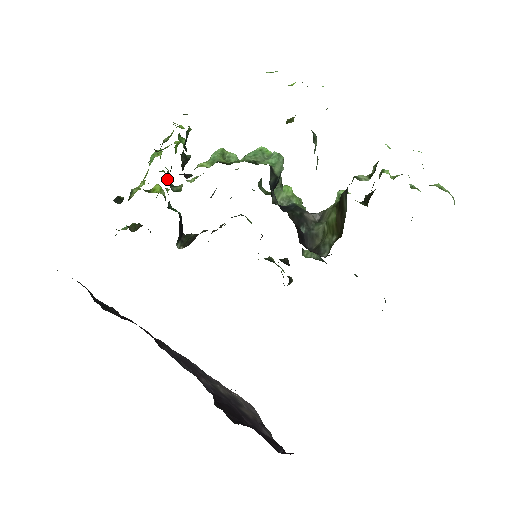
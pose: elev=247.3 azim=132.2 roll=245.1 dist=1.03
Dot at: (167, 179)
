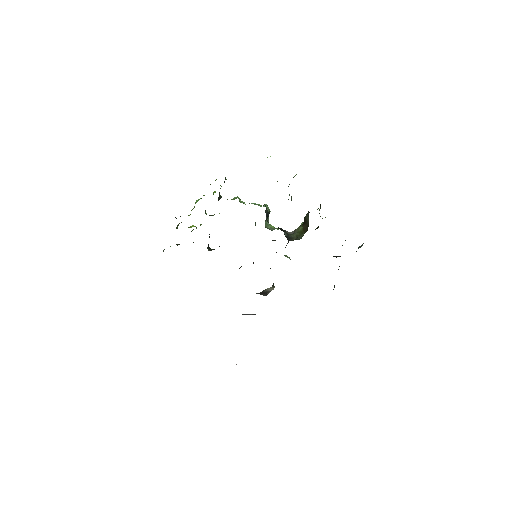
Dot at: (205, 212)
